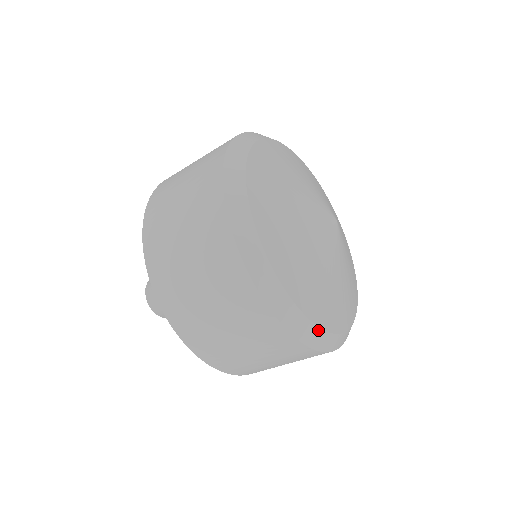
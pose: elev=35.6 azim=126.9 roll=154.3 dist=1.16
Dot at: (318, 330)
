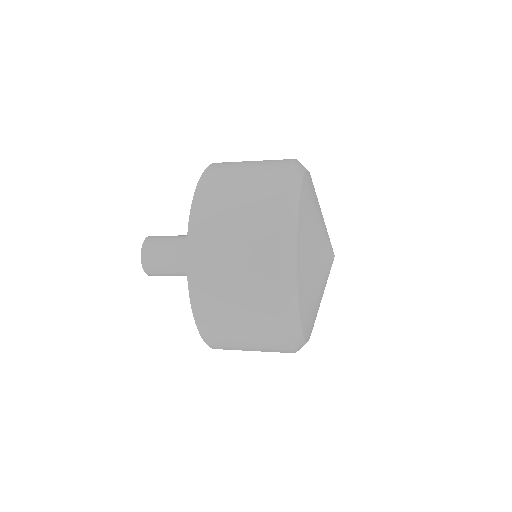
Dot at: (304, 343)
